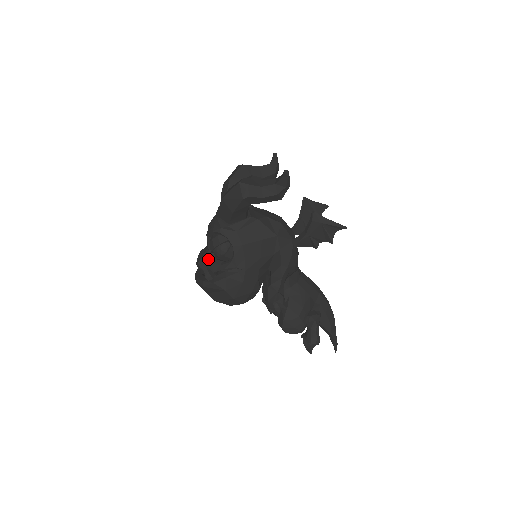
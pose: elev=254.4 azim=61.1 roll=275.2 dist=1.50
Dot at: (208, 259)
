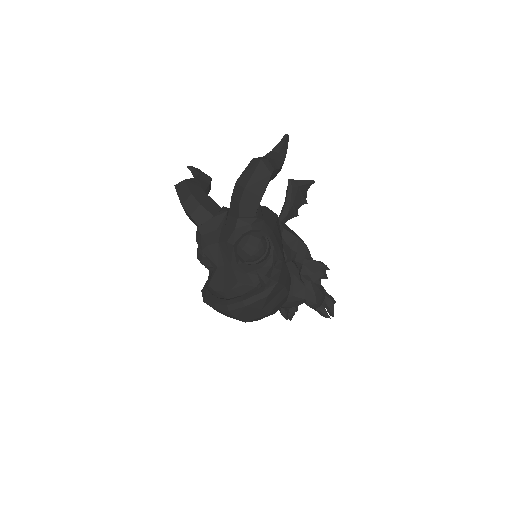
Dot at: (244, 272)
